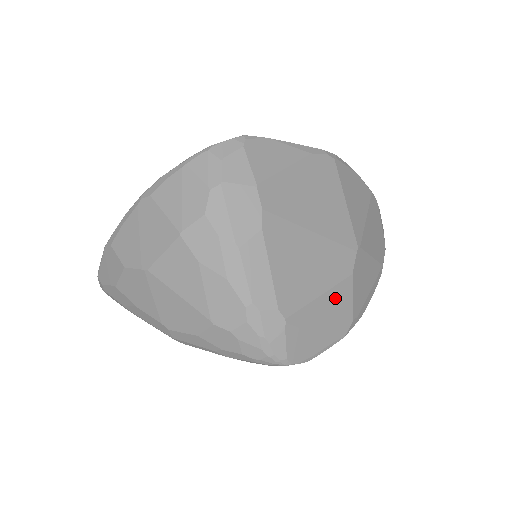
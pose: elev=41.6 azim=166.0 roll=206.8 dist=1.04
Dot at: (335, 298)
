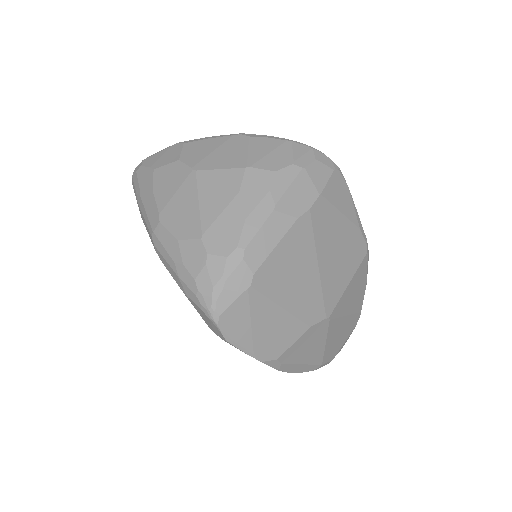
Dot at: (286, 325)
